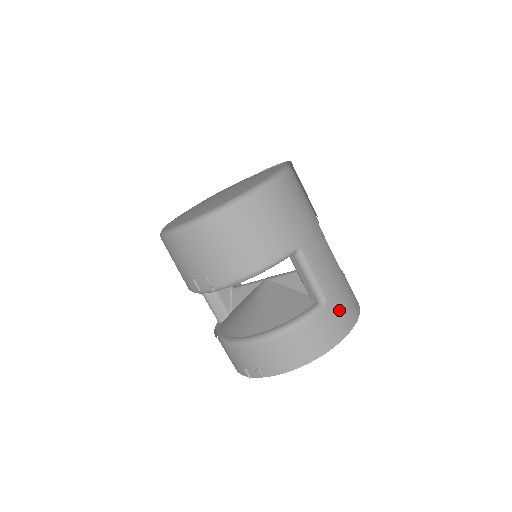
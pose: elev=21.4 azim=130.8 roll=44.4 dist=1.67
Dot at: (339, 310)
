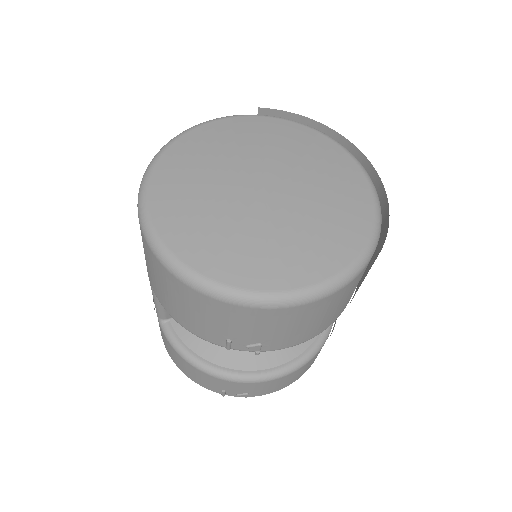
Dot at: occluded
